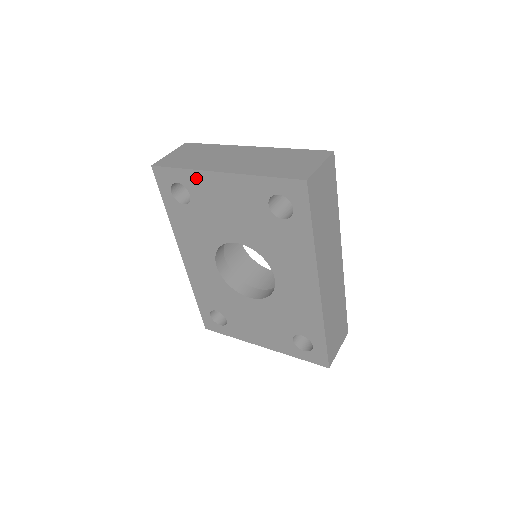
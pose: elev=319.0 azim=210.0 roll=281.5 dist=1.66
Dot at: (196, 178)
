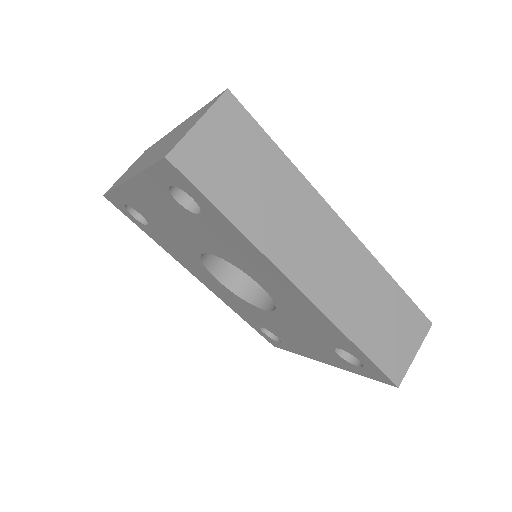
Dot at: (126, 195)
